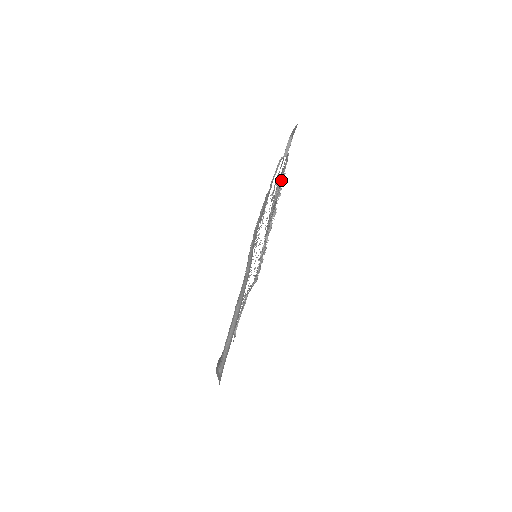
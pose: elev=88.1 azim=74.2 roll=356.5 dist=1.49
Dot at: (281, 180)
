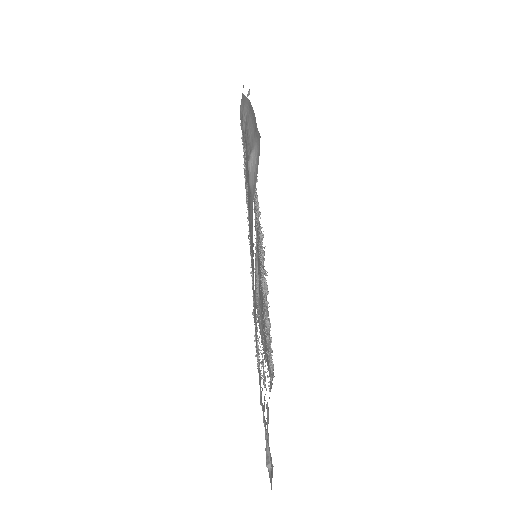
Dot at: (255, 195)
